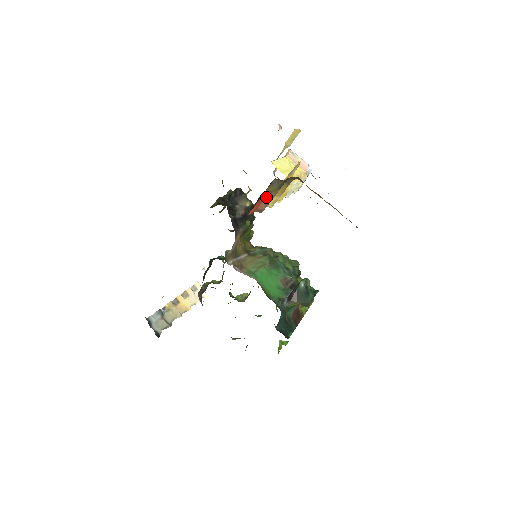
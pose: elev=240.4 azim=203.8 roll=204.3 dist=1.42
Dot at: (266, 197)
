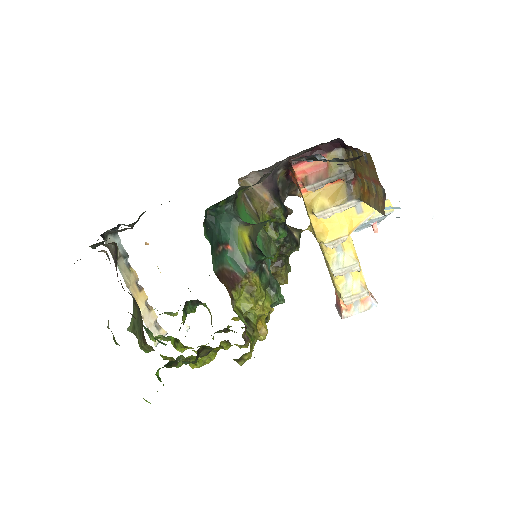
Dot at: (322, 170)
